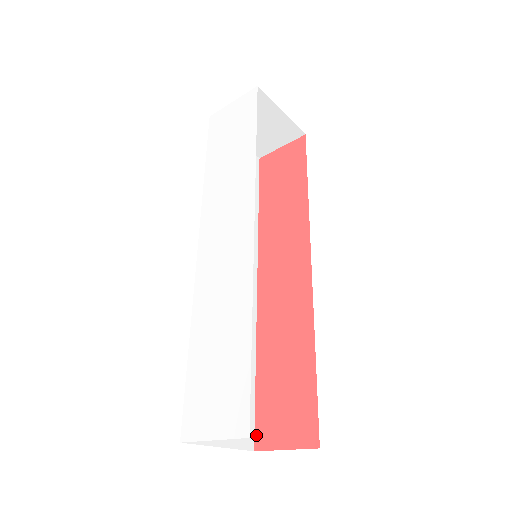
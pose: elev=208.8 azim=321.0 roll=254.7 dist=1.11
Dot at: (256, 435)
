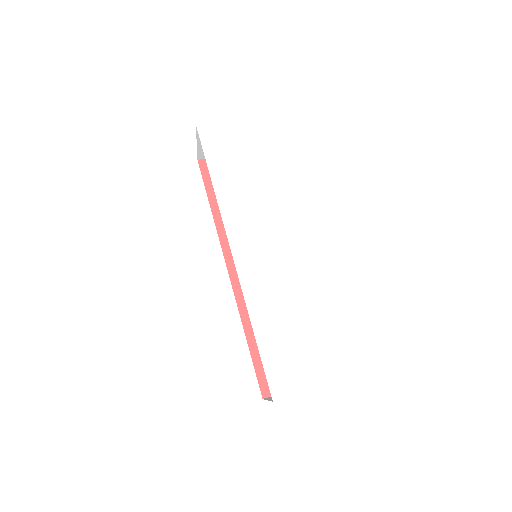
Dot at: (261, 388)
